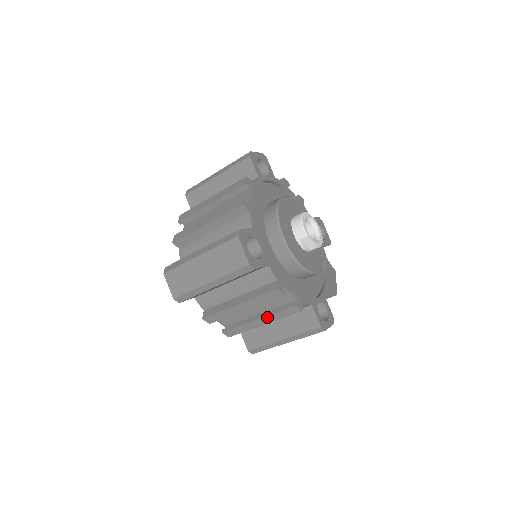
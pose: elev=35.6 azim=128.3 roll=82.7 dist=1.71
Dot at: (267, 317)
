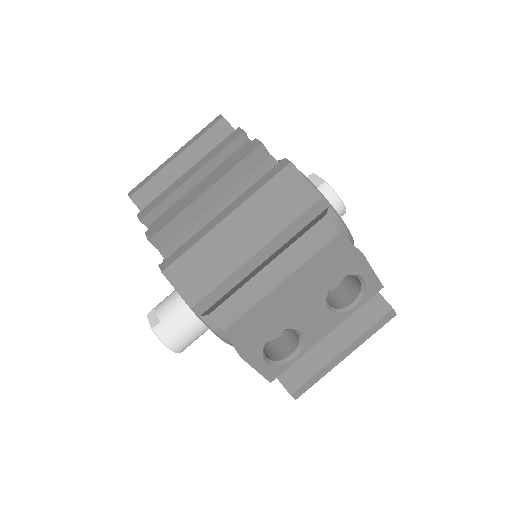
Dot at: (214, 176)
